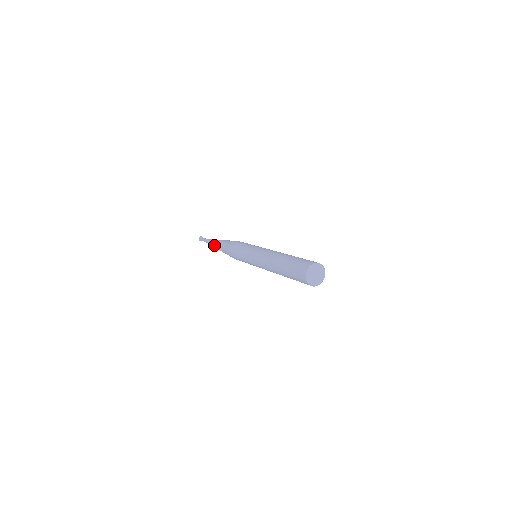
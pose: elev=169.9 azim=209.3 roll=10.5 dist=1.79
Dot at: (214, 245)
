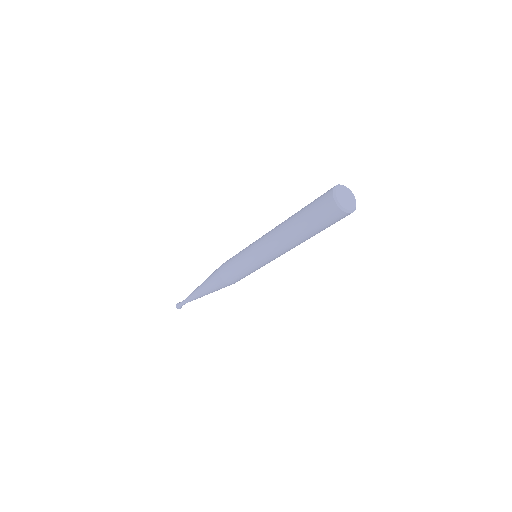
Dot at: (198, 286)
